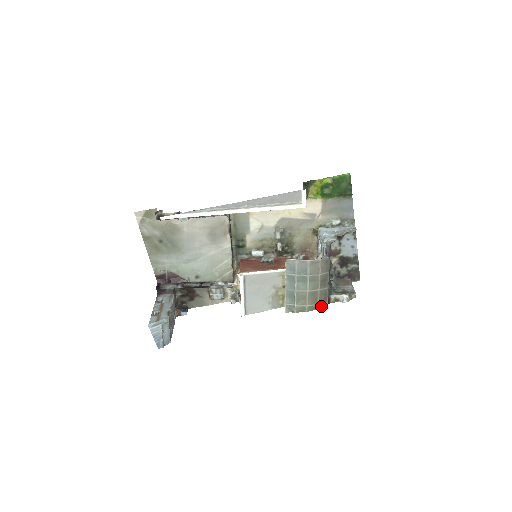
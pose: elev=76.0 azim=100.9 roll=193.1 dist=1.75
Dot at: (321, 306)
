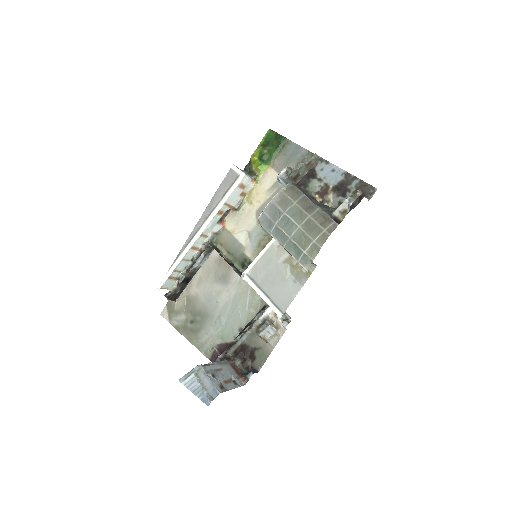
Dot at: (331, 230)
